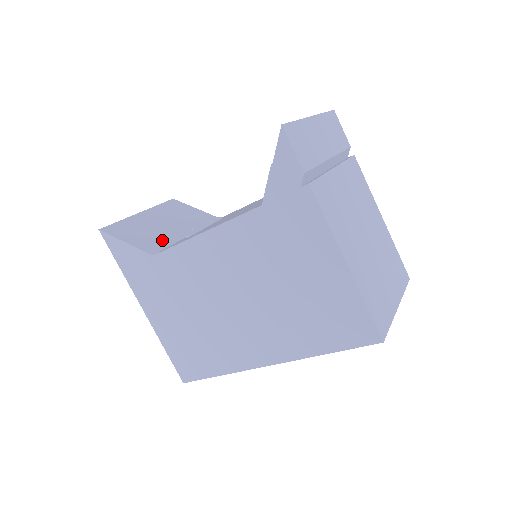
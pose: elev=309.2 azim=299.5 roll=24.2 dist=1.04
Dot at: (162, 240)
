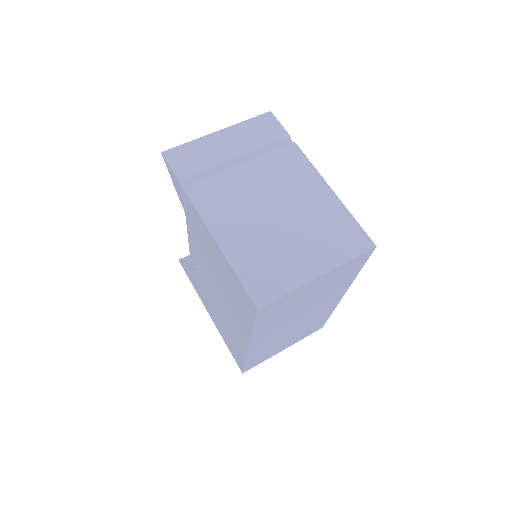
Dot at: occluded
